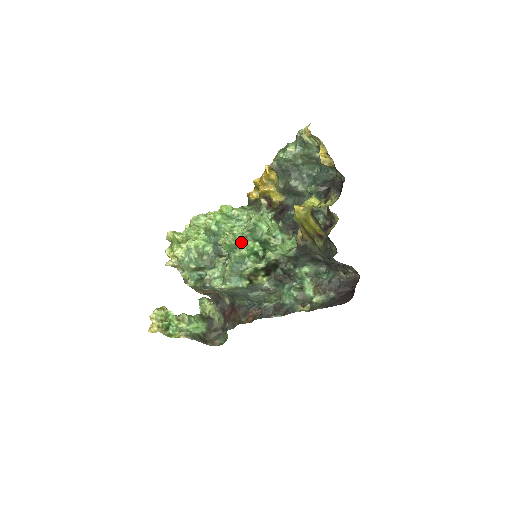
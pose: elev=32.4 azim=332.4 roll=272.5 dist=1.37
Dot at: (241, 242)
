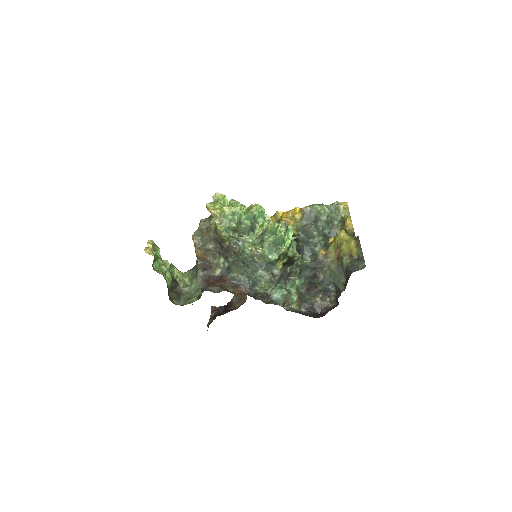
Dot at: (278, 233)
